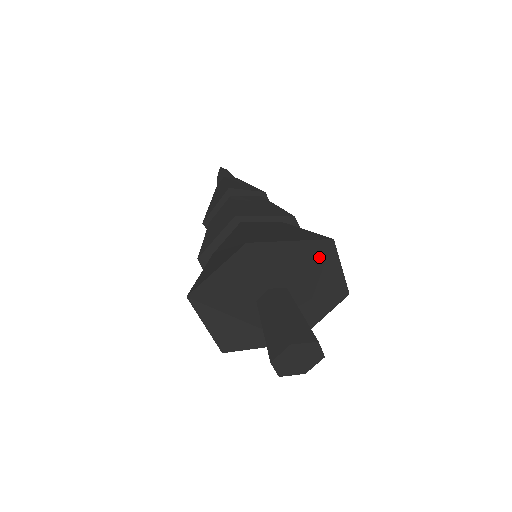
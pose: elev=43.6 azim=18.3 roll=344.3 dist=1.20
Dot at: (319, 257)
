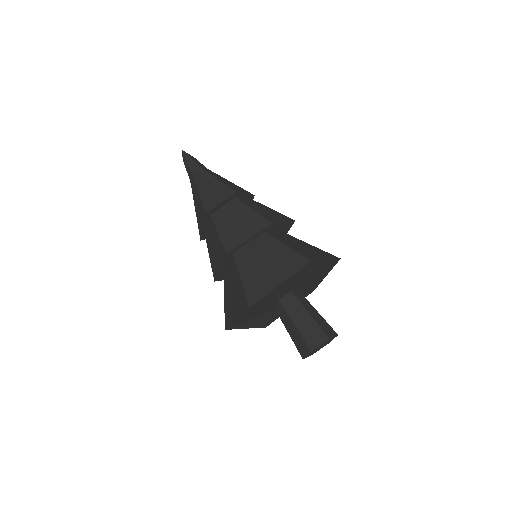
Dot at: (306, 270)
